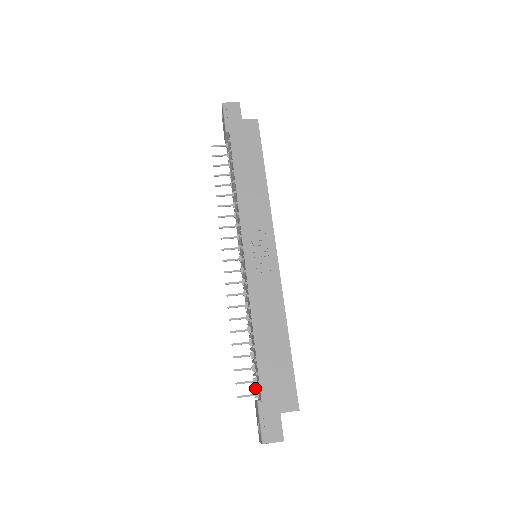
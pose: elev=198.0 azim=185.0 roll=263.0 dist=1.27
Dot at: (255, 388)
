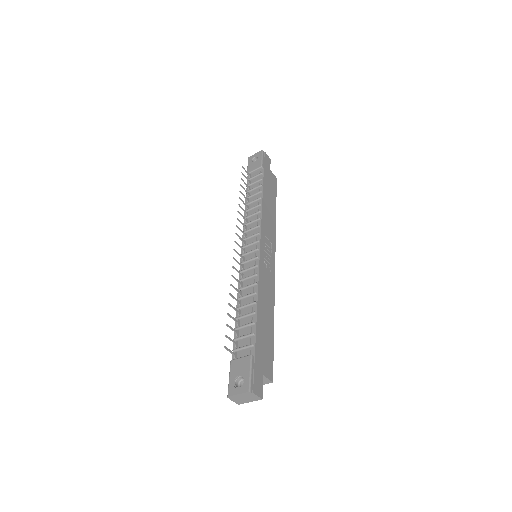
Dot at: (238, 349)
